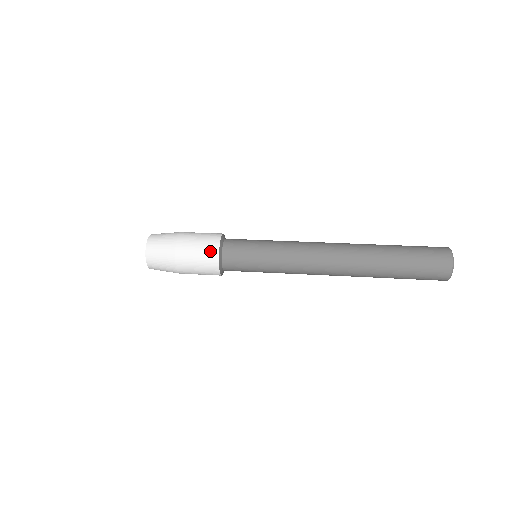
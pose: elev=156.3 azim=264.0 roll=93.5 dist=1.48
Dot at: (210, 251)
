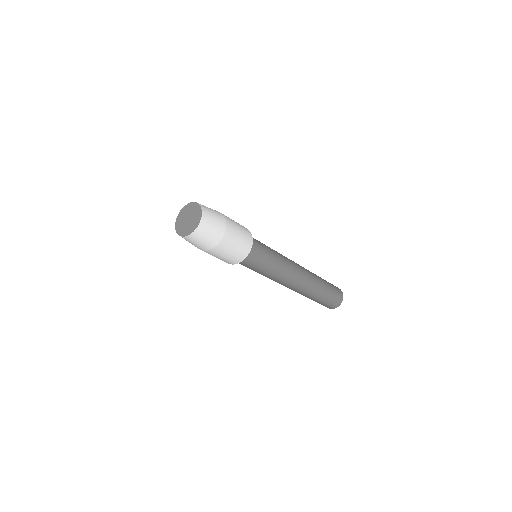
Dot at: (248, 239)
